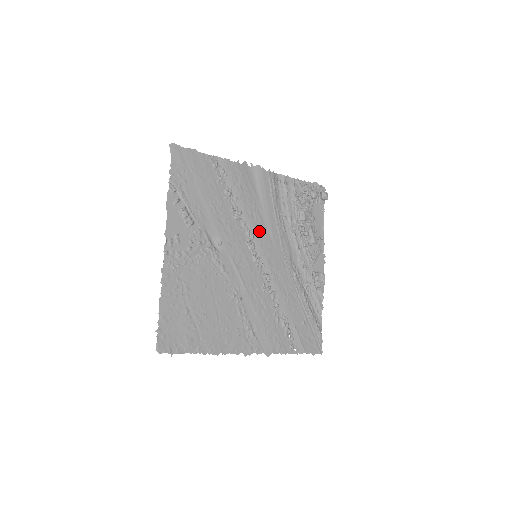
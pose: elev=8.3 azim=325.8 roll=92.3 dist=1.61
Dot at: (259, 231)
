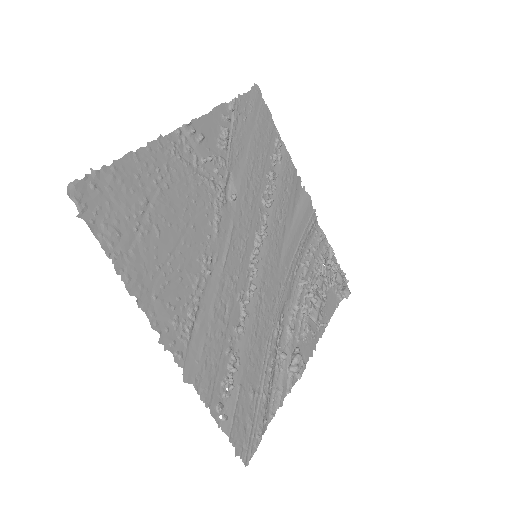
Dot at: (275, 240)
